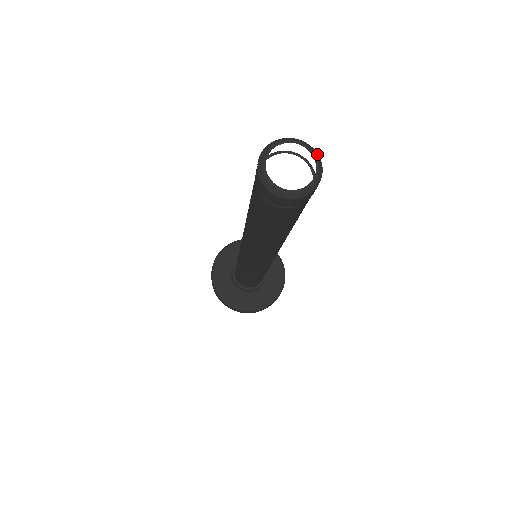
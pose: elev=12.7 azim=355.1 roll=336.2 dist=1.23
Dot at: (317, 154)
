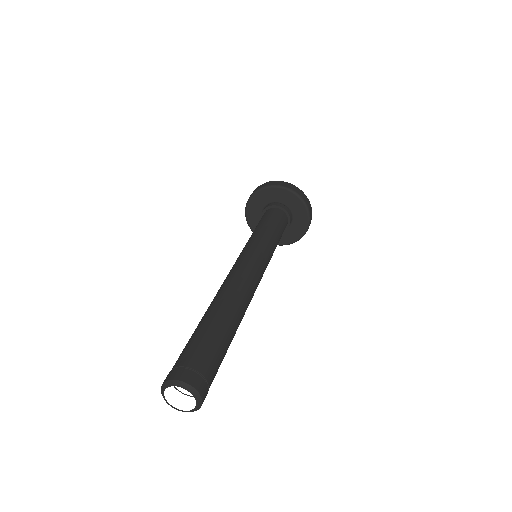
Dot at: (201, 400)
